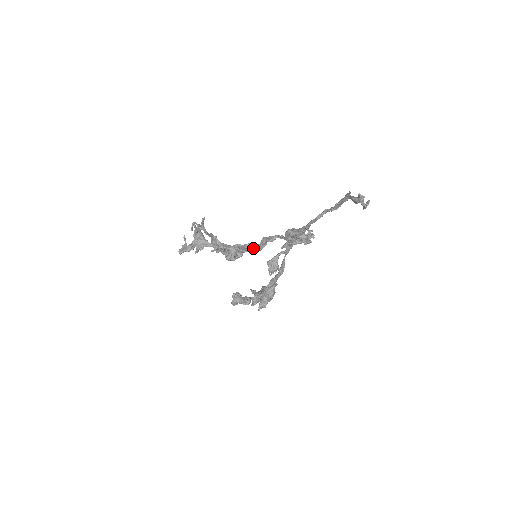
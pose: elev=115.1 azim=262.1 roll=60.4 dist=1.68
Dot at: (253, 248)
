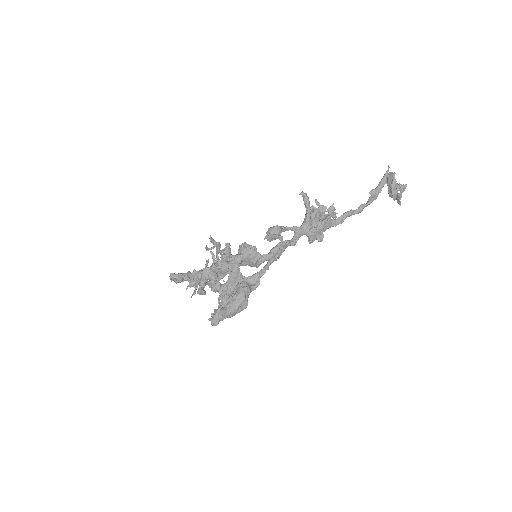
Dot at: (258, 252)
